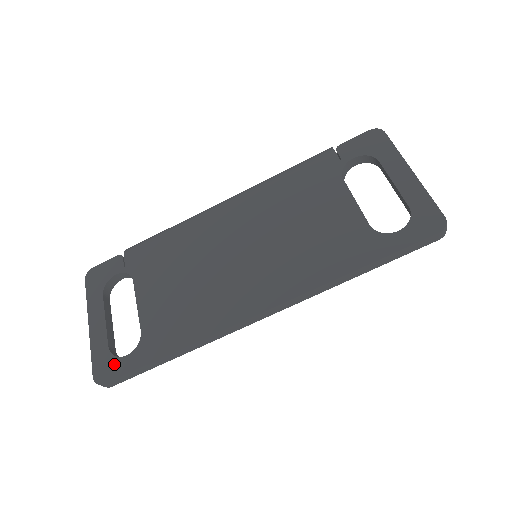
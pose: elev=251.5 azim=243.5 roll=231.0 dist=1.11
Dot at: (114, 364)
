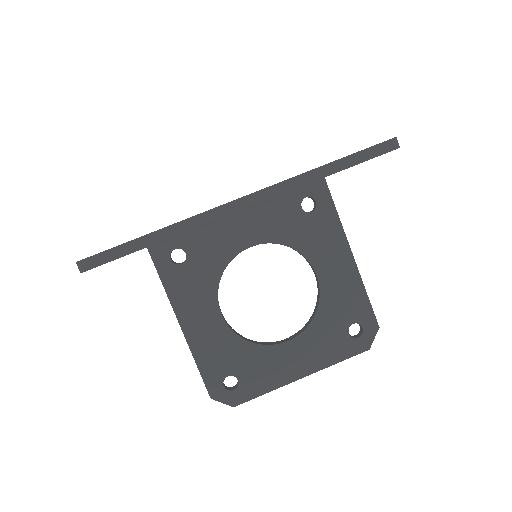
Dot at: occluded
